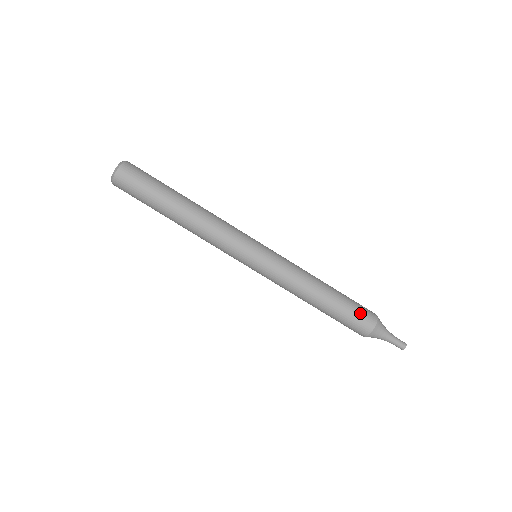
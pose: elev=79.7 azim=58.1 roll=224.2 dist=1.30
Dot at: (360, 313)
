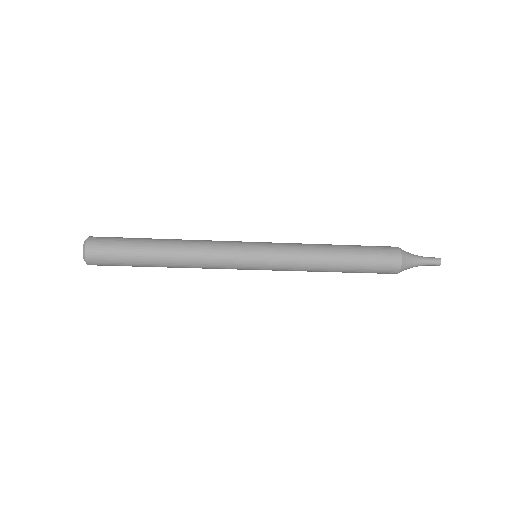
Dot at: (380, 267)
